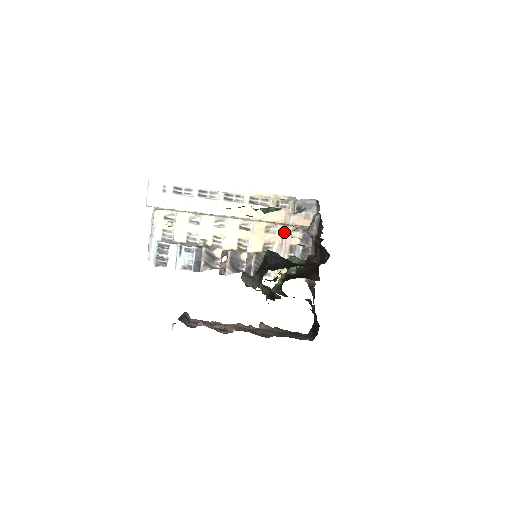
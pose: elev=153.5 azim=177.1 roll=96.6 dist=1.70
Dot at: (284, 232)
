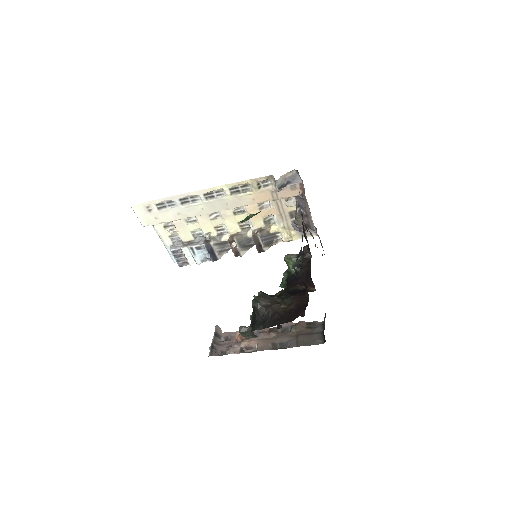
Dot at: (278, 204)
